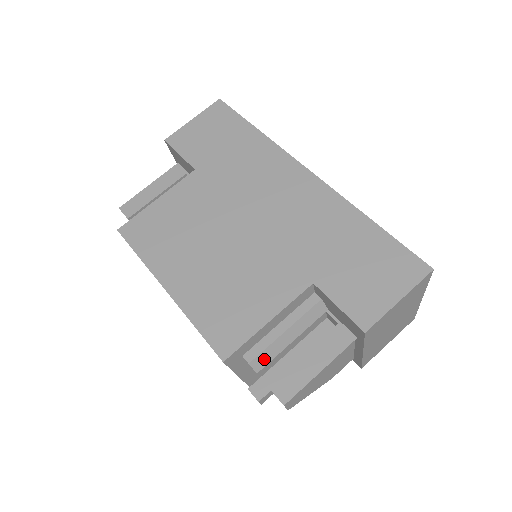
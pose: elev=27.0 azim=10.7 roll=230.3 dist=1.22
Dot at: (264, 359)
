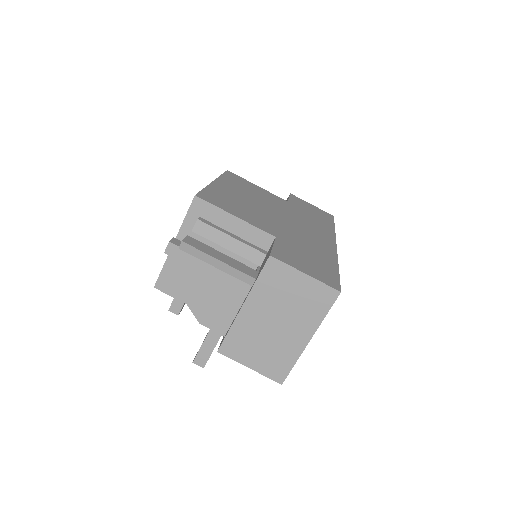
Dot at: (205, 231)
